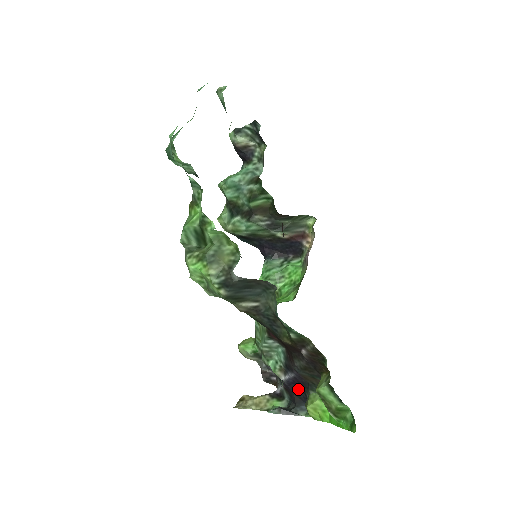
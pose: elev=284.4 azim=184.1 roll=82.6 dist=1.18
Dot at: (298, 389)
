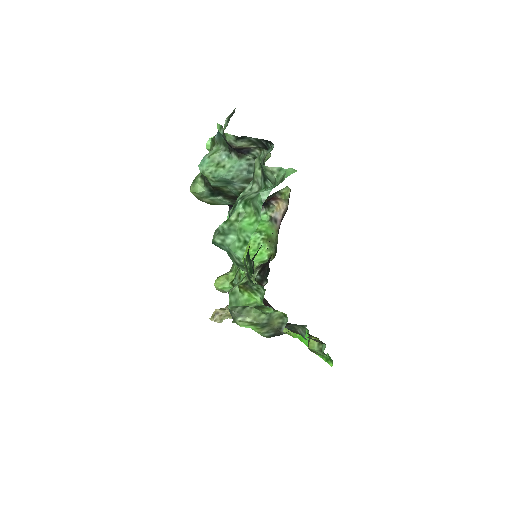
Dot at: occluded
